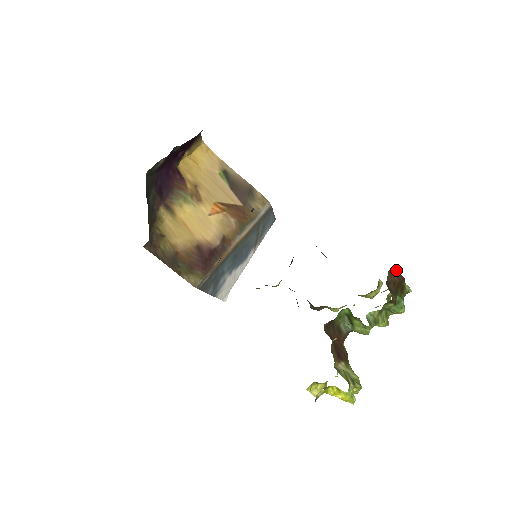
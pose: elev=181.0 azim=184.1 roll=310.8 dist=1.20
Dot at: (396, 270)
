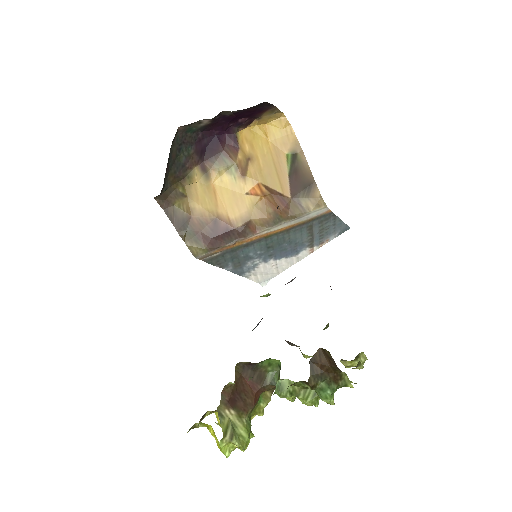
Dot at: (329, 352)
